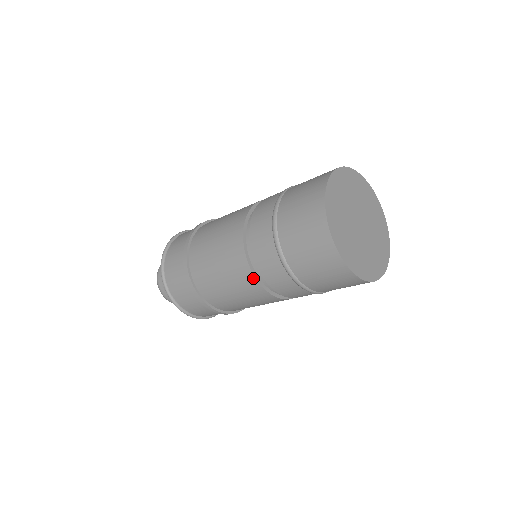
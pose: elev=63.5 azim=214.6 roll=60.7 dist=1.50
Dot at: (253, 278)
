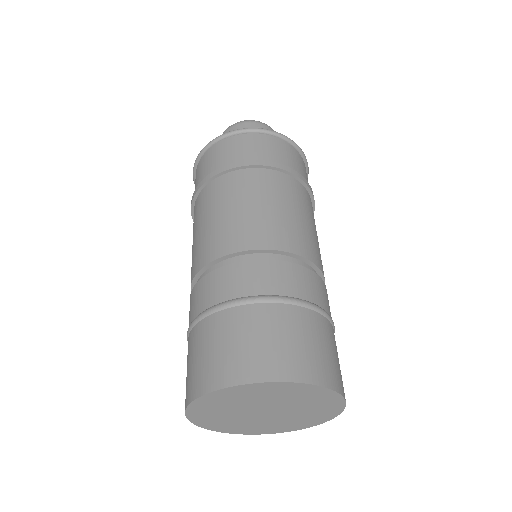
Dot at: (194, 274)
